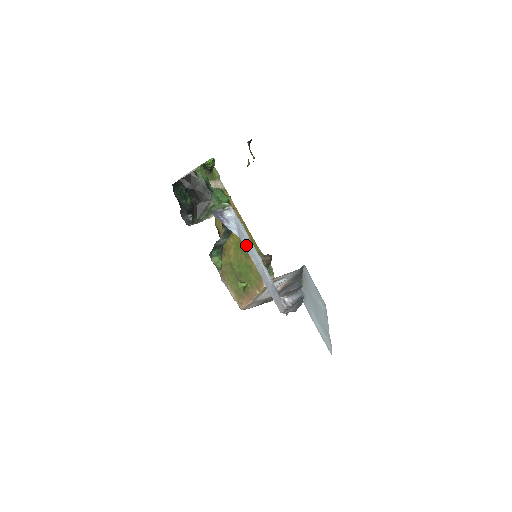
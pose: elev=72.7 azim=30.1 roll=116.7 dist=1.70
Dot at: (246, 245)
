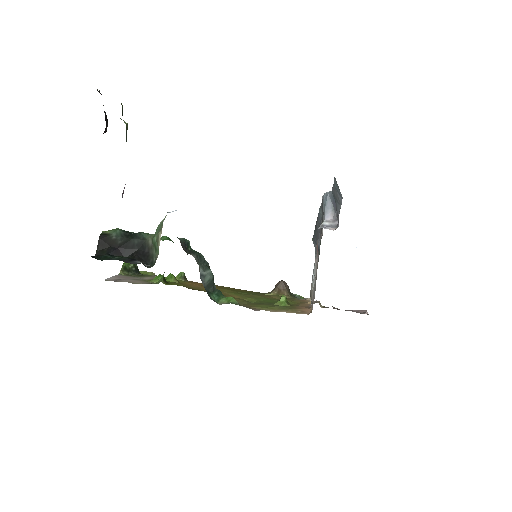
Dot at: occluded
